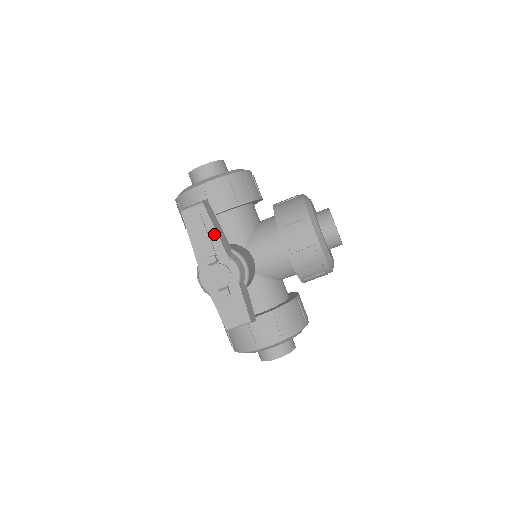
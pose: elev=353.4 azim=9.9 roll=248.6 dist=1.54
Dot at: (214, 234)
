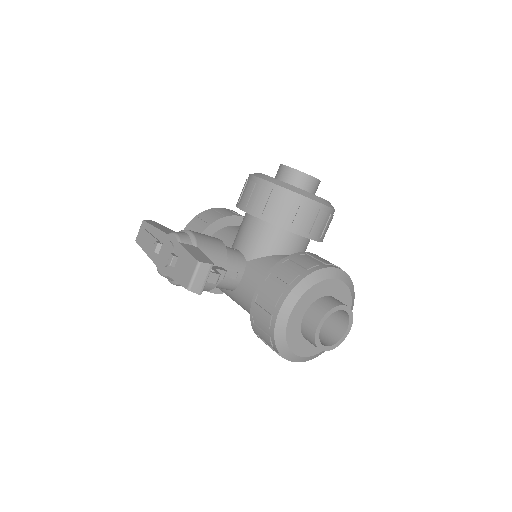
Dot at: (154, 230)
